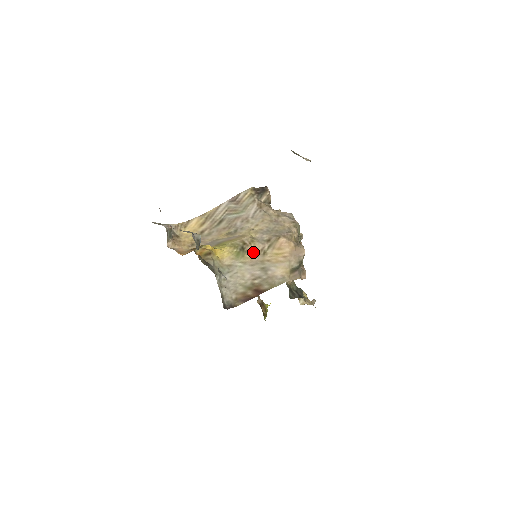
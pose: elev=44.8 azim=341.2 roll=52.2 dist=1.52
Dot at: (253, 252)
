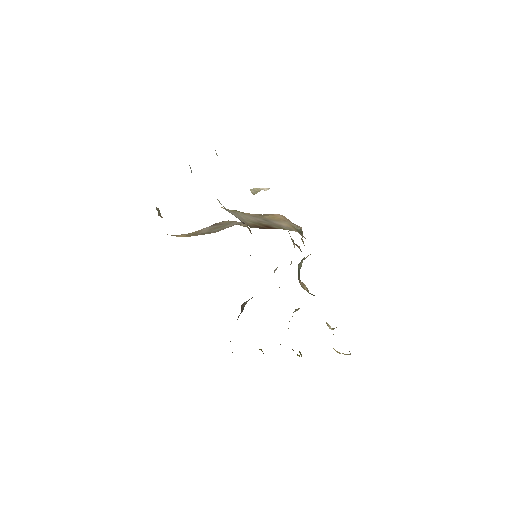
Dot at: occluded
